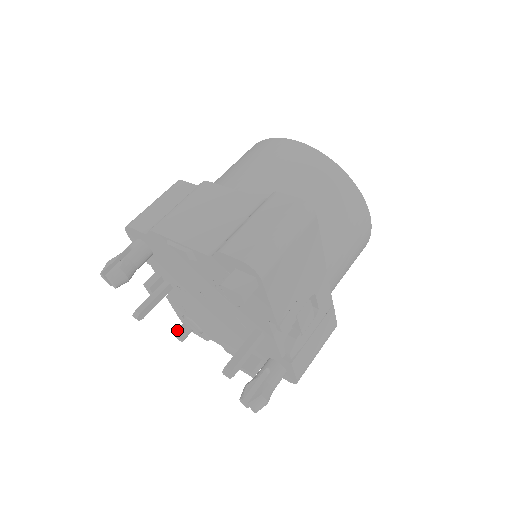
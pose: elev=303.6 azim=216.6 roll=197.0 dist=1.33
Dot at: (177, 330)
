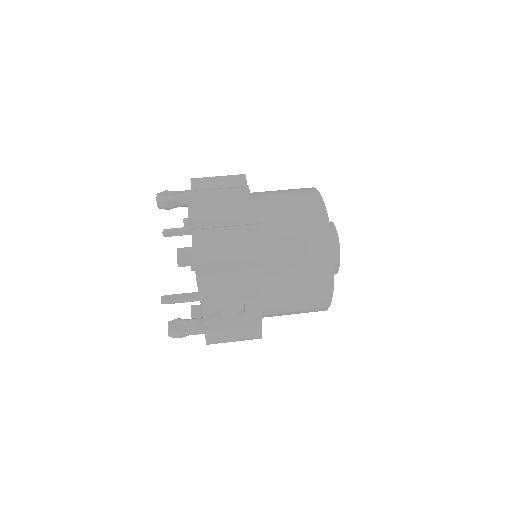
Dot at: occluded
